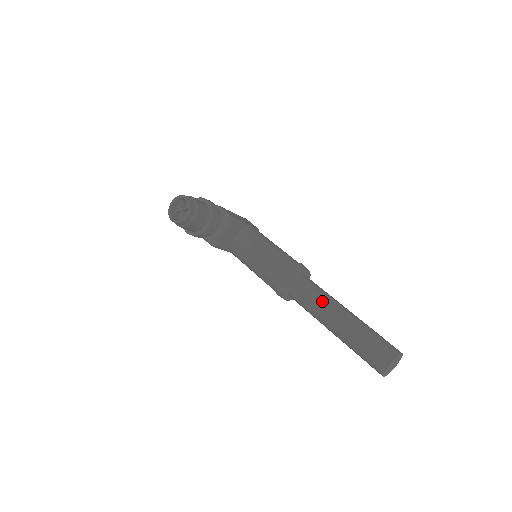
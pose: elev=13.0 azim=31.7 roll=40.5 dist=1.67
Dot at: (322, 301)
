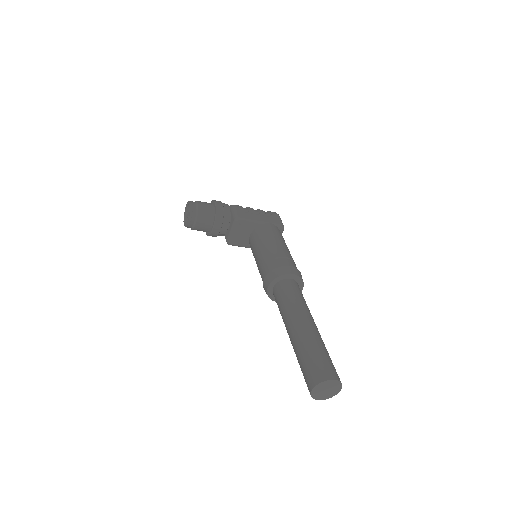
Dot at: (287, 309)
